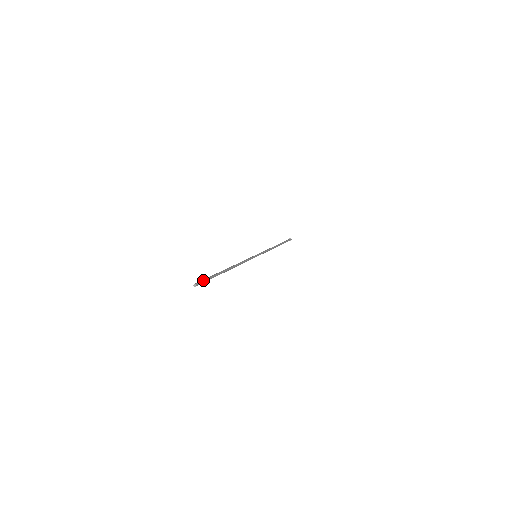
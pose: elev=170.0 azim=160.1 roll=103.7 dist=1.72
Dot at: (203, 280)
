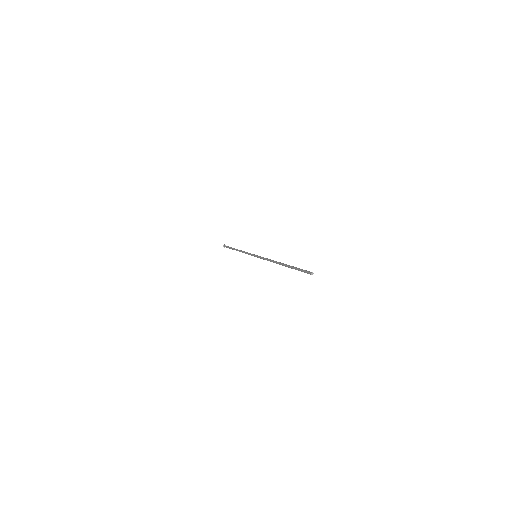
Dot at: (305, 270)
